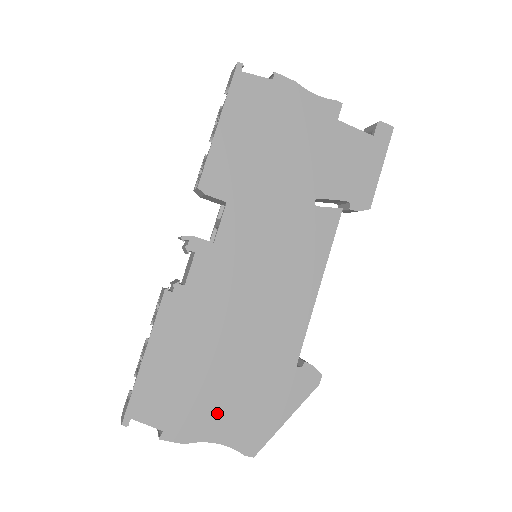
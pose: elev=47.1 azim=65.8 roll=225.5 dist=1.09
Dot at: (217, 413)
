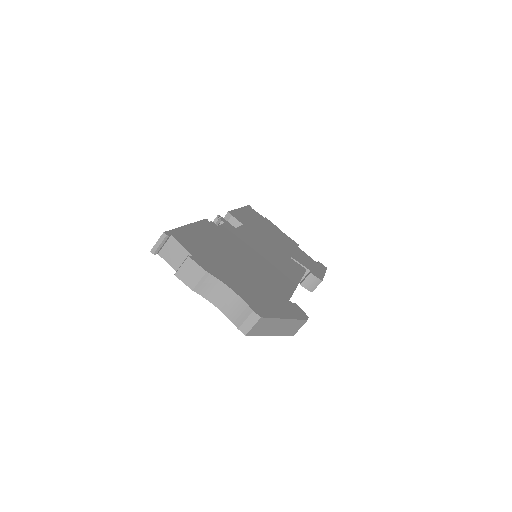
Dot at: (233, 277)
